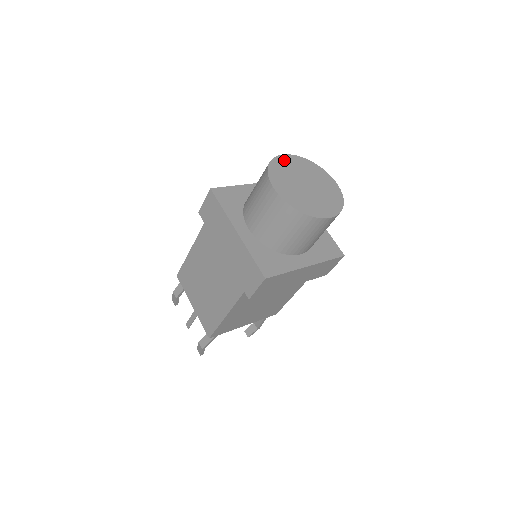
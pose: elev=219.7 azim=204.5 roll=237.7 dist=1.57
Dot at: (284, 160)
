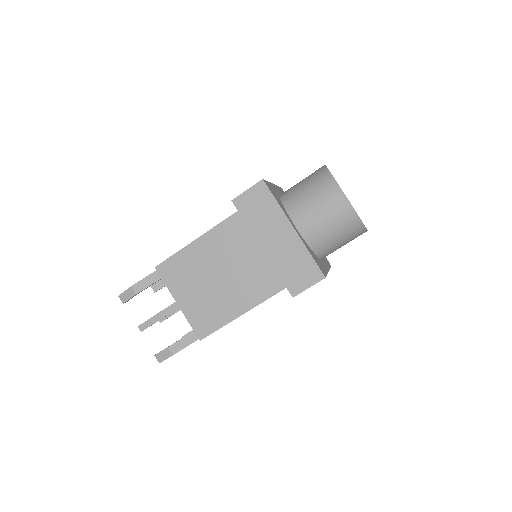
Dot at: occluded
